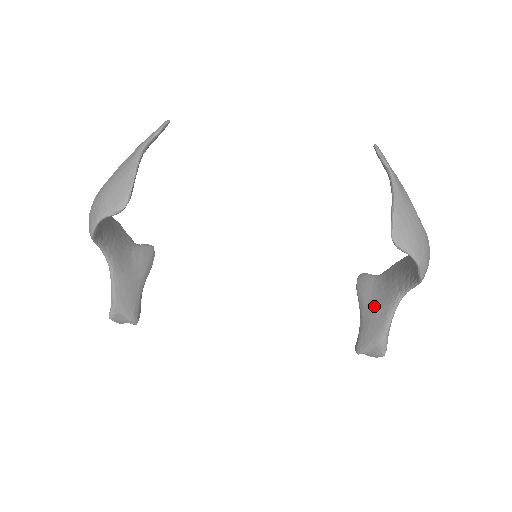
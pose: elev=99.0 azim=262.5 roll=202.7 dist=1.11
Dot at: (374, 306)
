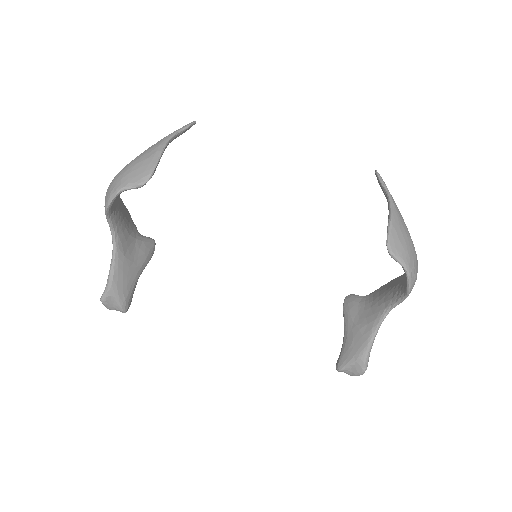
Dot at: (359, 322)
